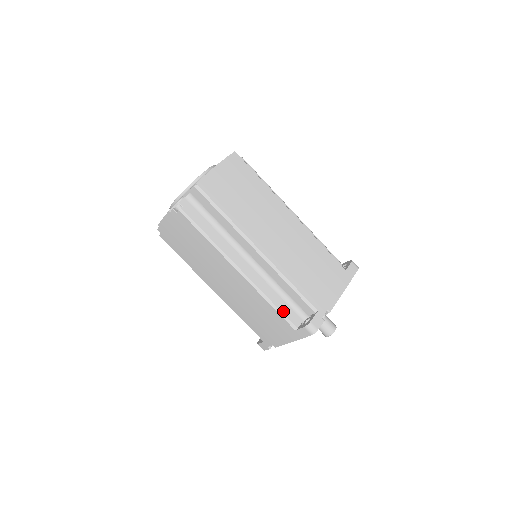
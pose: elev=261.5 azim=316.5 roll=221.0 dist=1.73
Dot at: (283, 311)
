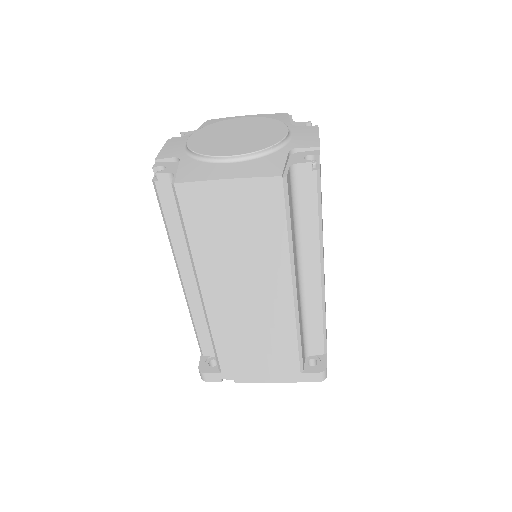
Dot at: (200, 337)
